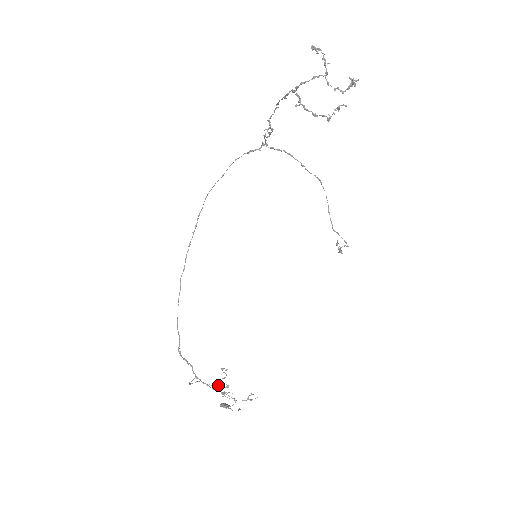
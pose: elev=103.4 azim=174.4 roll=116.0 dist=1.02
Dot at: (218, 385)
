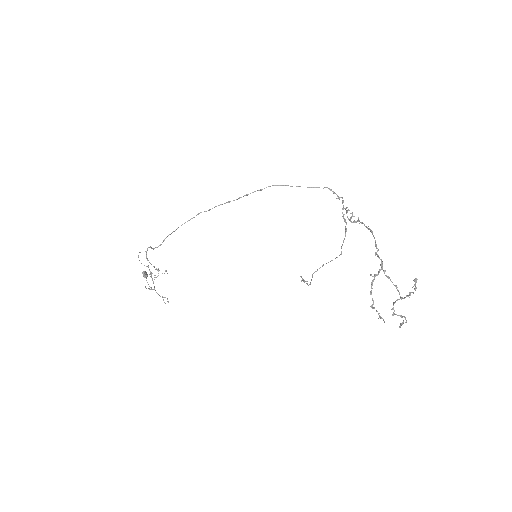
Dot at: (154, 266)
